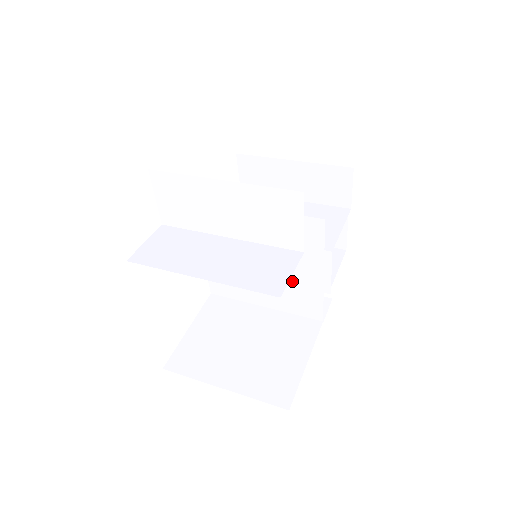
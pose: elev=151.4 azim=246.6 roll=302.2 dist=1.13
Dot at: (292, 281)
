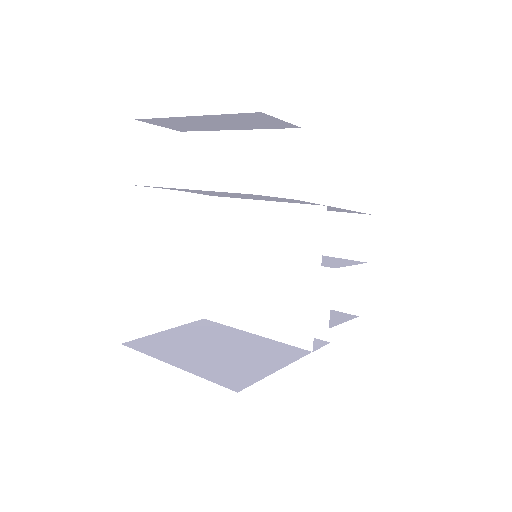
Dot at: (287, 292)
